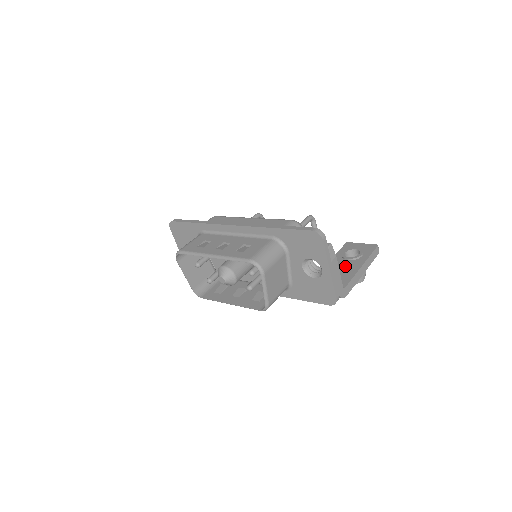
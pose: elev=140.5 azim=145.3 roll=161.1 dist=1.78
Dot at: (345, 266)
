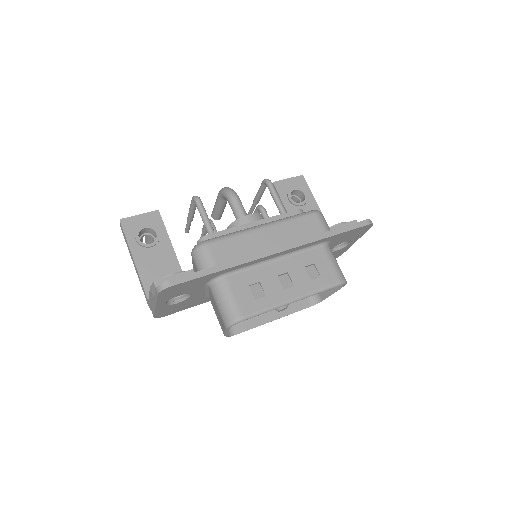
Dot at: occluded
